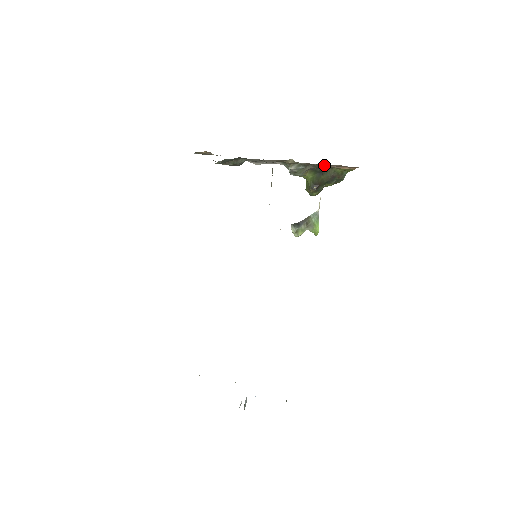
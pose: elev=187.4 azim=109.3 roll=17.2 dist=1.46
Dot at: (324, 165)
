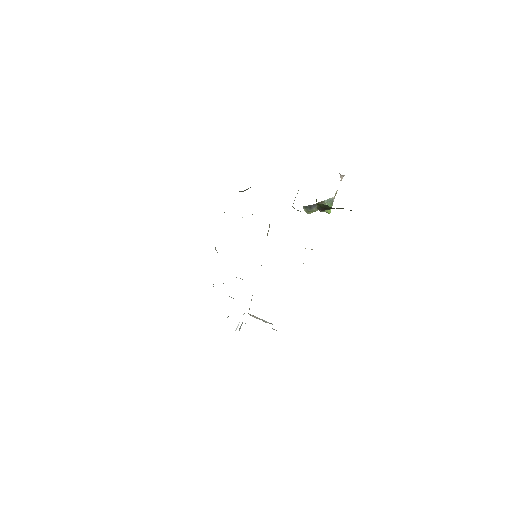
Dot at: occluded
